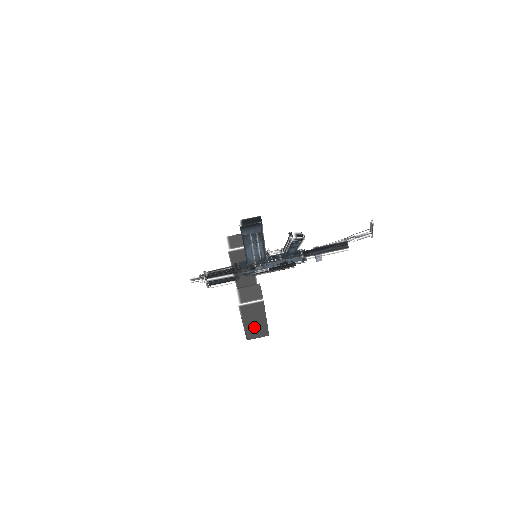
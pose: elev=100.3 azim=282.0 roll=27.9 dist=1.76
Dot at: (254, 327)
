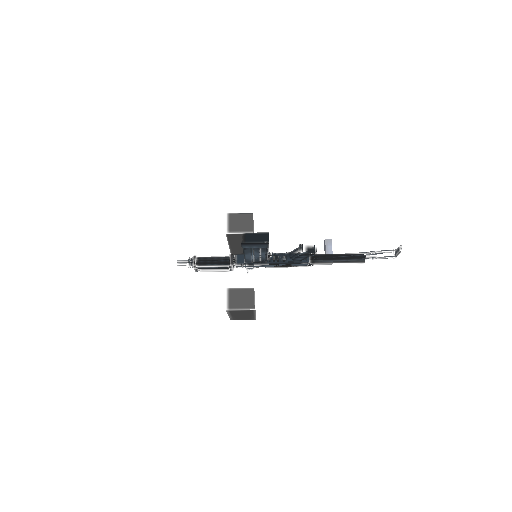
Dot at: (240, 317)
